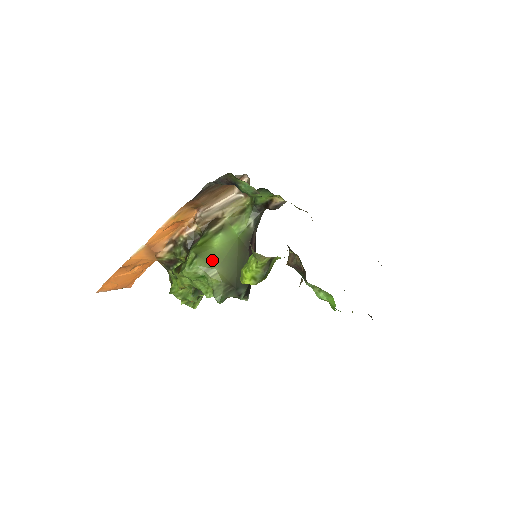
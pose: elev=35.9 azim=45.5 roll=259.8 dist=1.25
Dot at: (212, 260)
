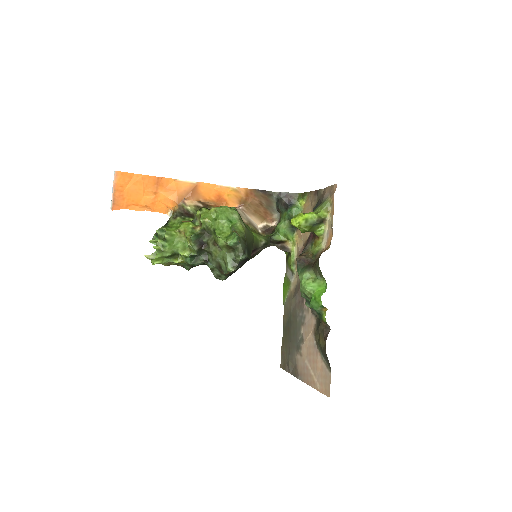
Dot at: occluded
